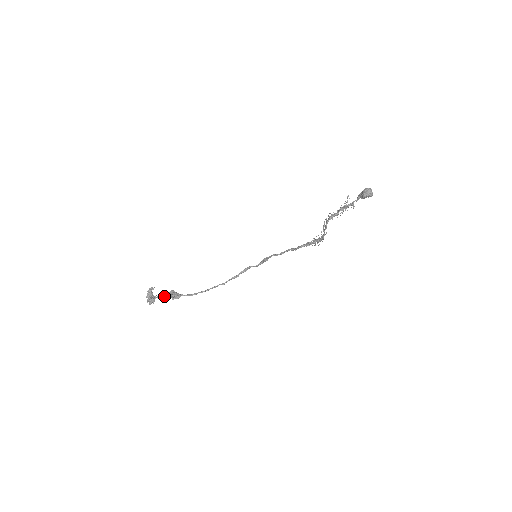
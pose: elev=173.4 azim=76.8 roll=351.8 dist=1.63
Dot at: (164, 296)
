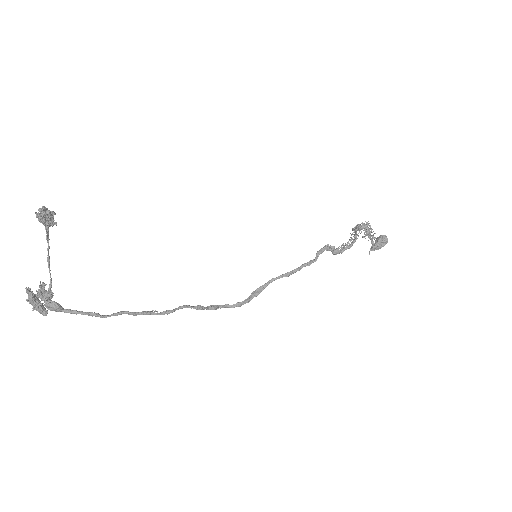
Dot at: (49, 261)
